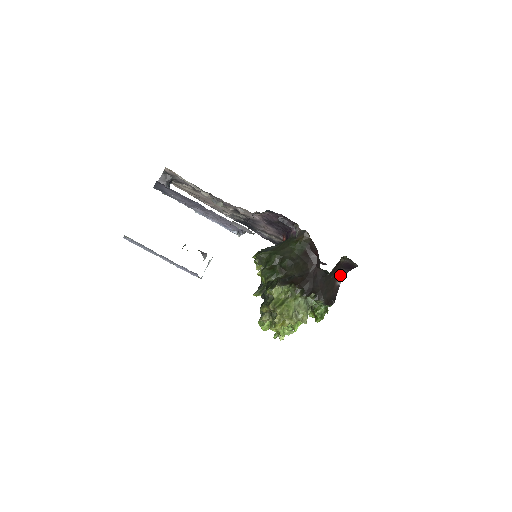
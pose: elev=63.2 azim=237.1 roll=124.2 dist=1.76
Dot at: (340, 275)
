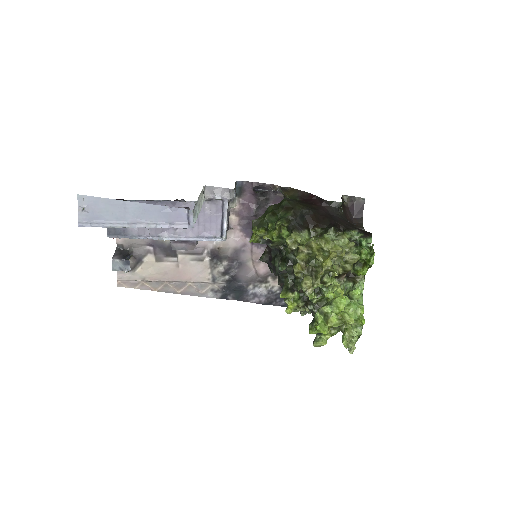
Dot at: (357, 225)
